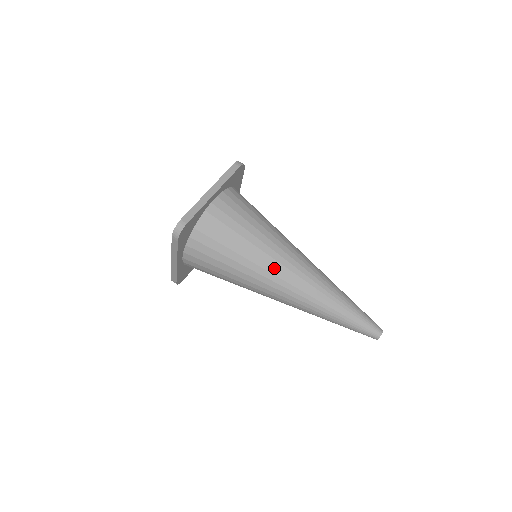
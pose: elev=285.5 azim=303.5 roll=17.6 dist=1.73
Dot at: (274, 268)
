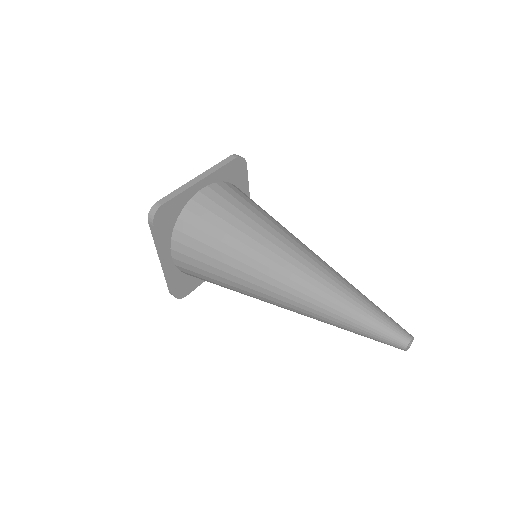
Dot at: (265, 257)
